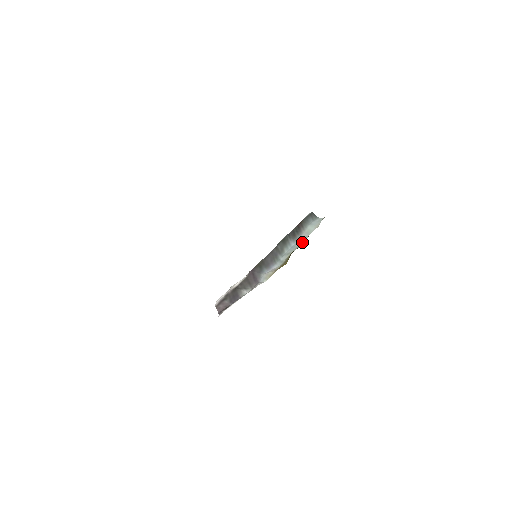
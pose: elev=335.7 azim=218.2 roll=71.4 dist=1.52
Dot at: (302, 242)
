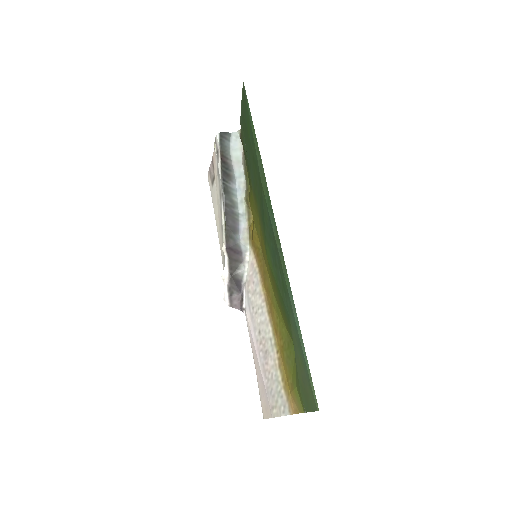
Dot at: (243, 178)
